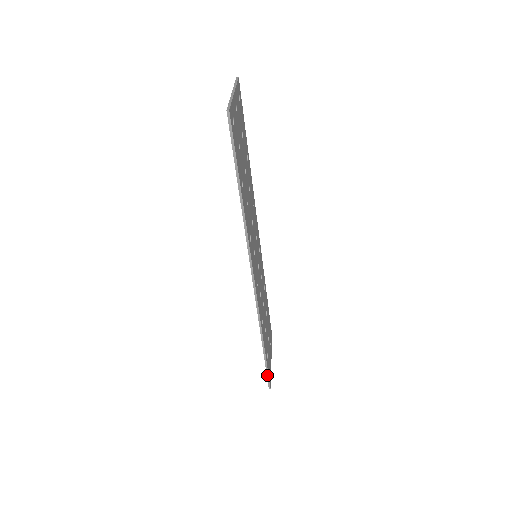
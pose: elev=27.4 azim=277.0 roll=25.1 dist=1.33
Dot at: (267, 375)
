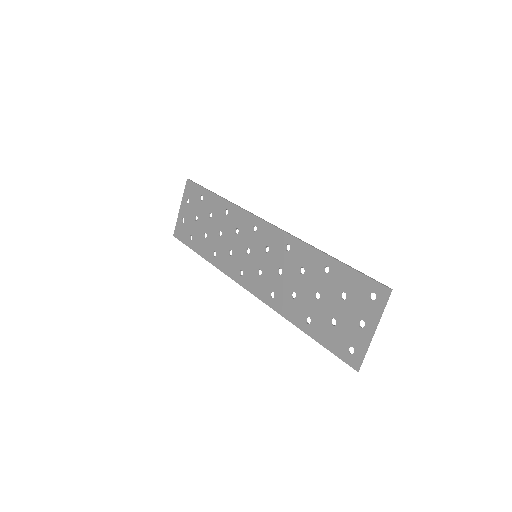
Dot at: (183, 242)
